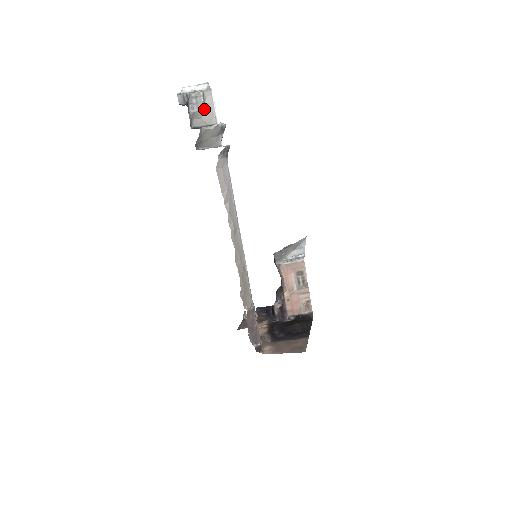
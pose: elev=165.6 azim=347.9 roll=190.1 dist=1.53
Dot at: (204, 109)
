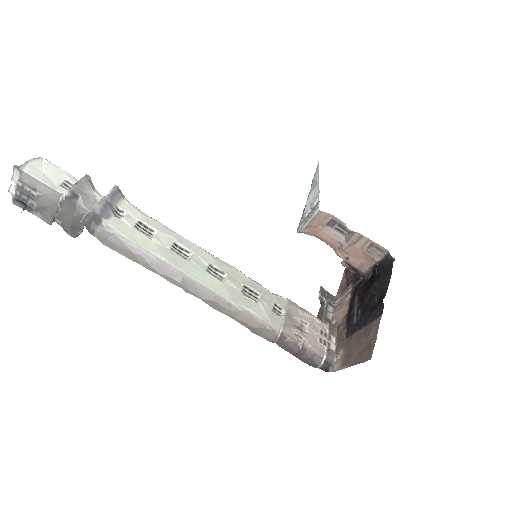
Dot at: (39, 196)
